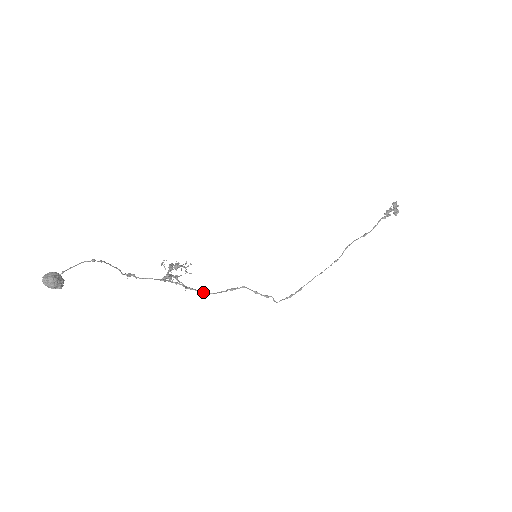
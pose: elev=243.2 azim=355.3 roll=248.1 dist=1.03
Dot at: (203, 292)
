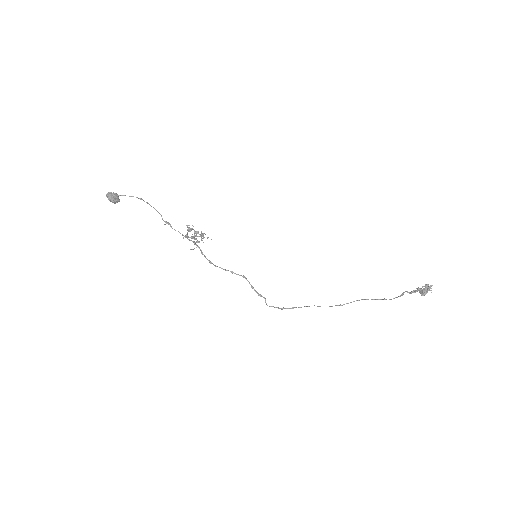
Dot at: (209, 261)
